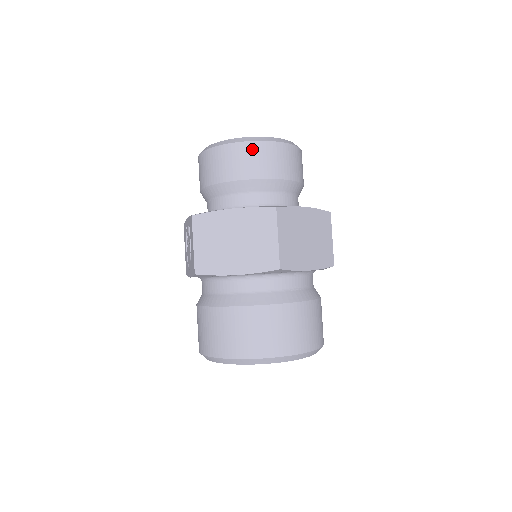
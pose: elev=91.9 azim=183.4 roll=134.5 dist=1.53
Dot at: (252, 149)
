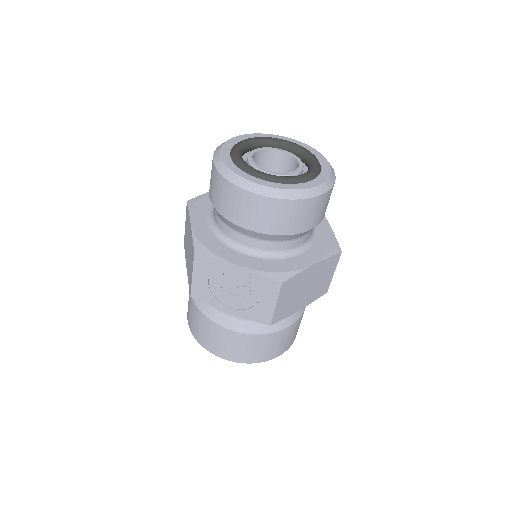
Dot at: (328, 196)
